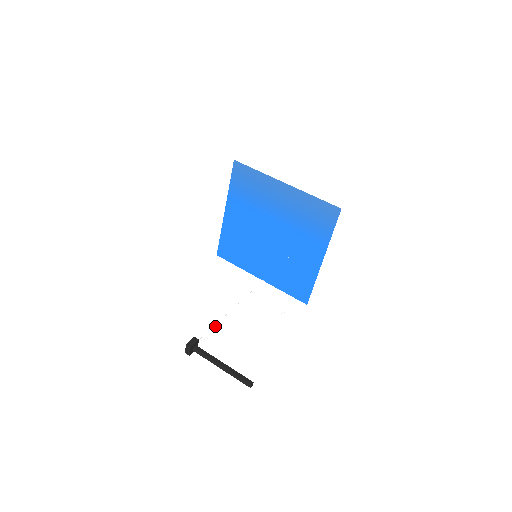
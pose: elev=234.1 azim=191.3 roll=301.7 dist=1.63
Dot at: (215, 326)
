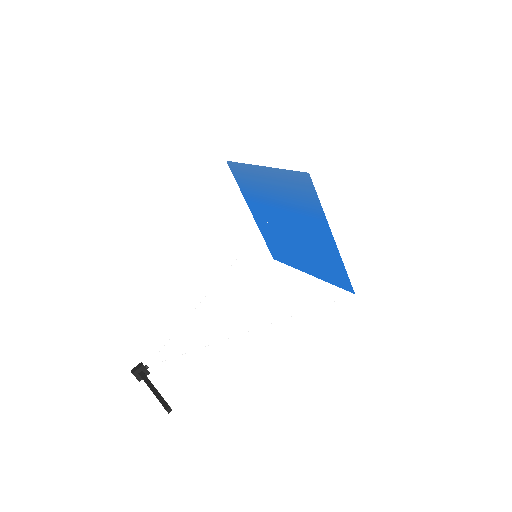
Dot at: (187, 345)
